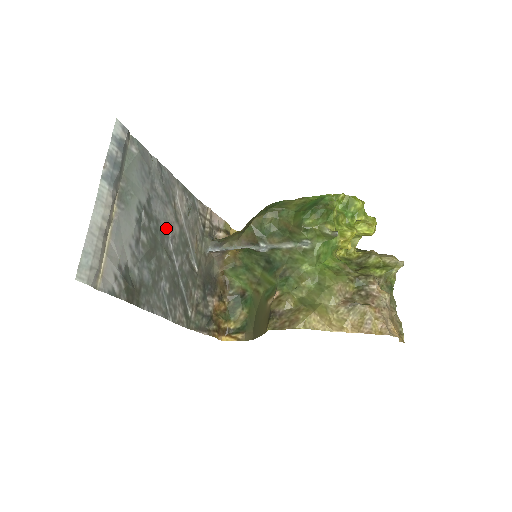
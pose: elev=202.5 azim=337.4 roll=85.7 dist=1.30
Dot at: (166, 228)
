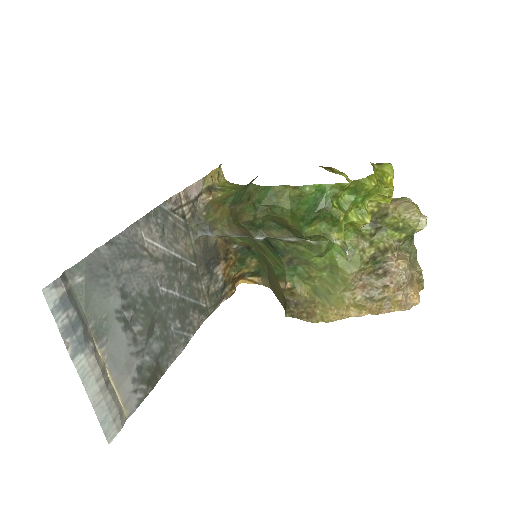
Dot at: (151, 284)
